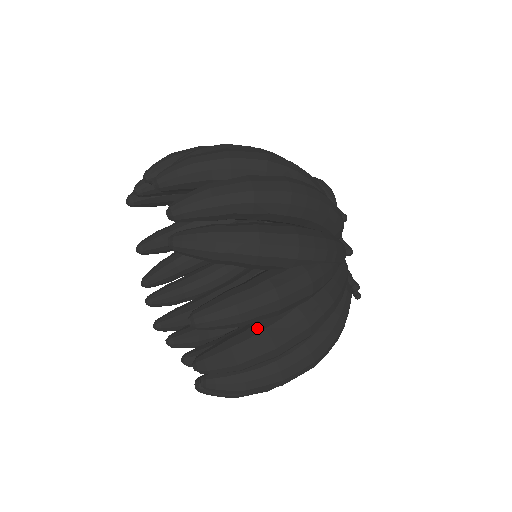
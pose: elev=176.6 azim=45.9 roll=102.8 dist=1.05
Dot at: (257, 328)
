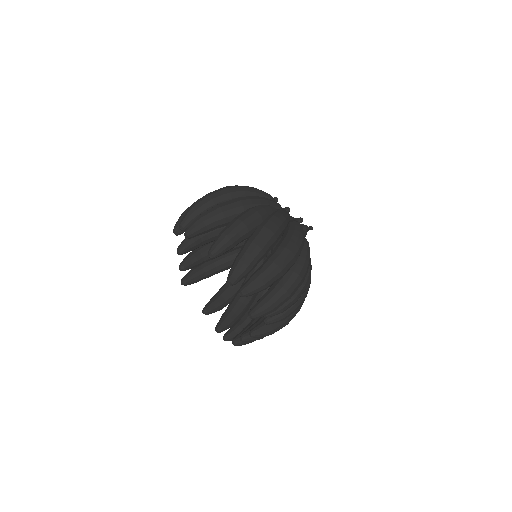
Dot at: (244, 244)
